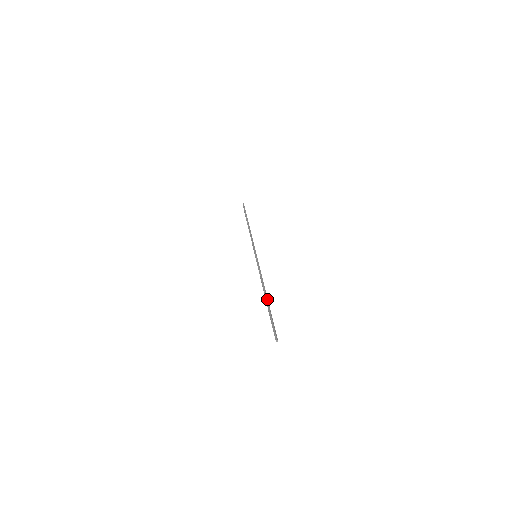
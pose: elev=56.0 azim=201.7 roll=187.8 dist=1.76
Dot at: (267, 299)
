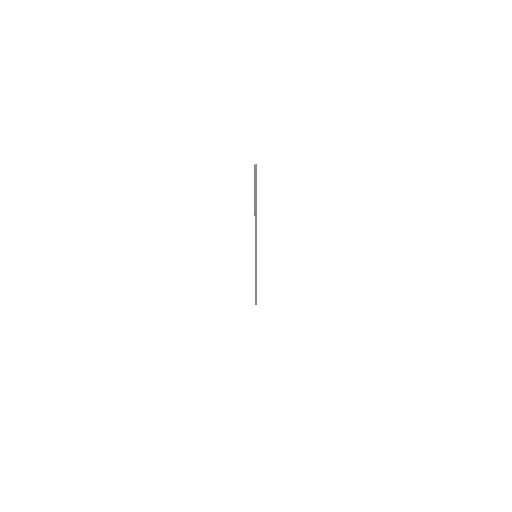
Dot at: occluded
